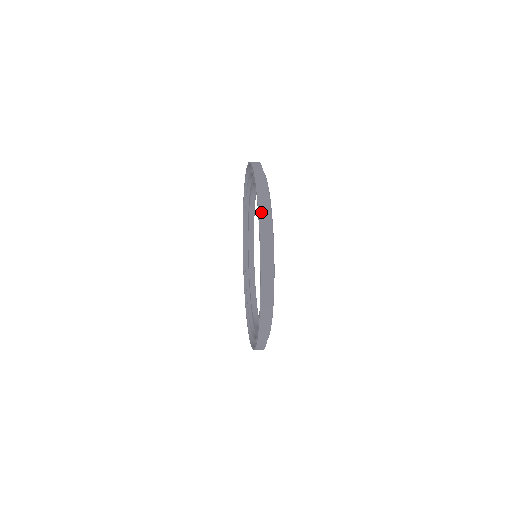
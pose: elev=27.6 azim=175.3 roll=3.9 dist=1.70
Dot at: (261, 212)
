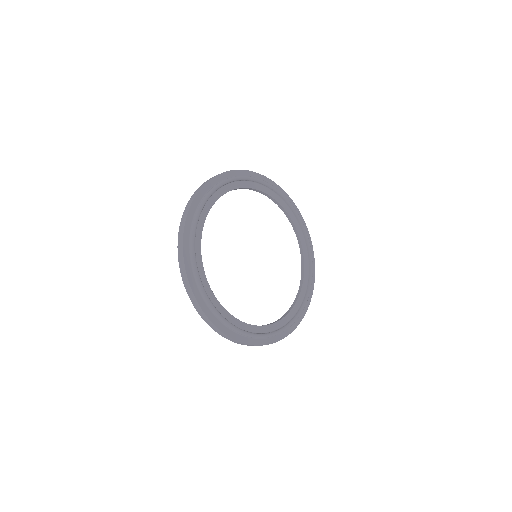
Dot at: (179, 237)
